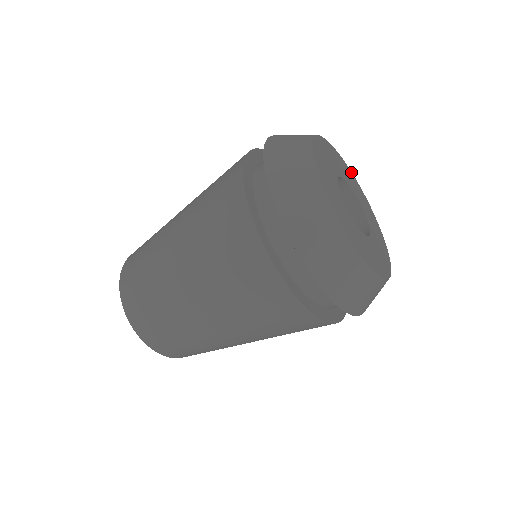
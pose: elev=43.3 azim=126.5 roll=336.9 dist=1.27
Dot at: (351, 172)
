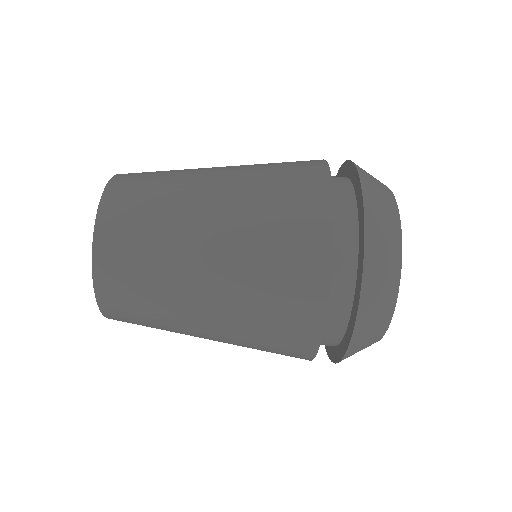
Dot at: occluded
